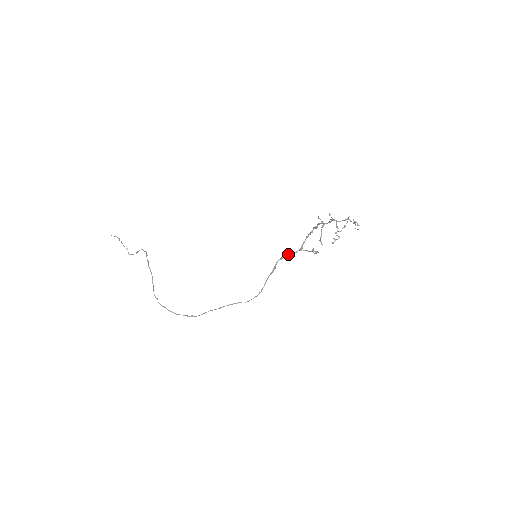
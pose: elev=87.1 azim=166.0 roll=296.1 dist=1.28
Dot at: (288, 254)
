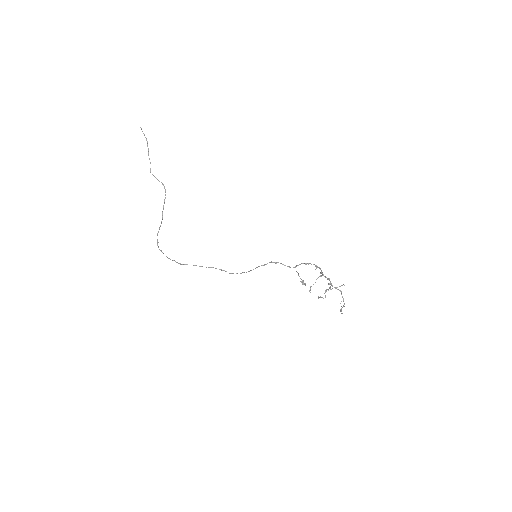
Dot at: (283, 264)
